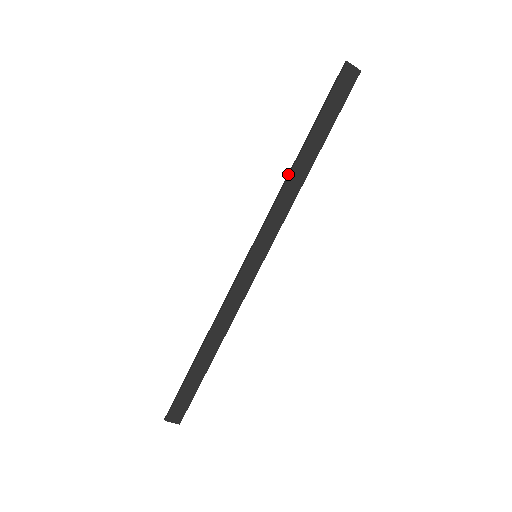
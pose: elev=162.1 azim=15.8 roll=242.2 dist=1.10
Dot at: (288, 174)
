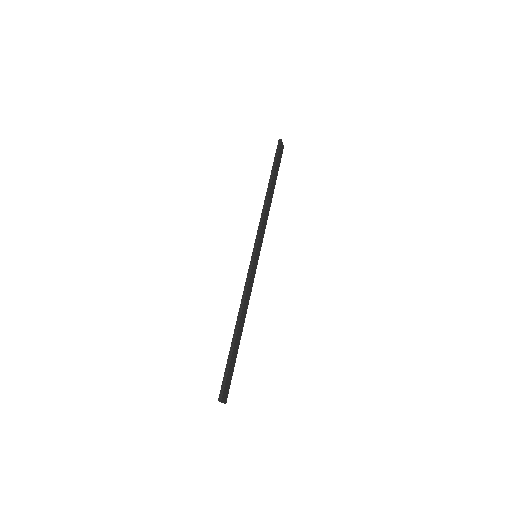
Dot at: (265, 201)
